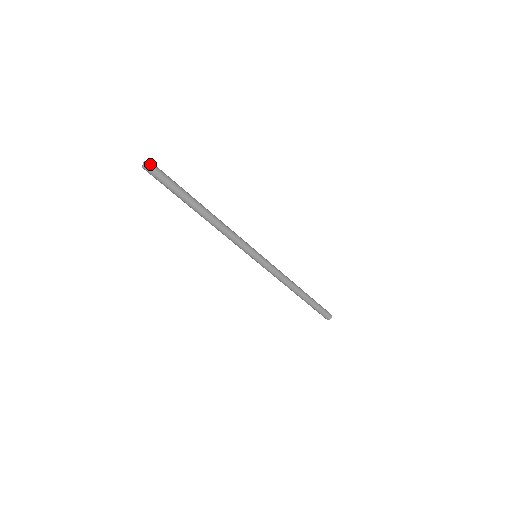
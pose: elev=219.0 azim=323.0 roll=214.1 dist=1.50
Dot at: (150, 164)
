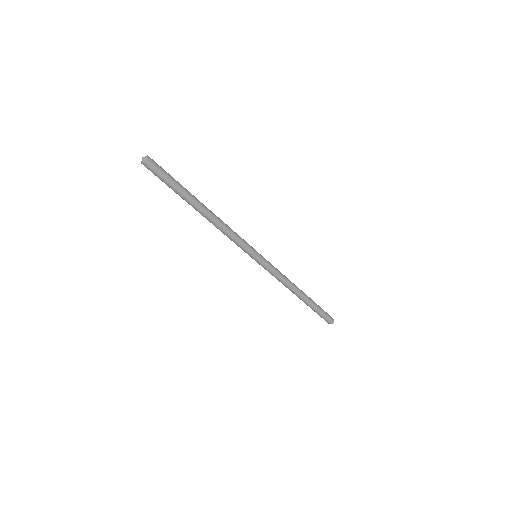
Dot at: (147, 162)
